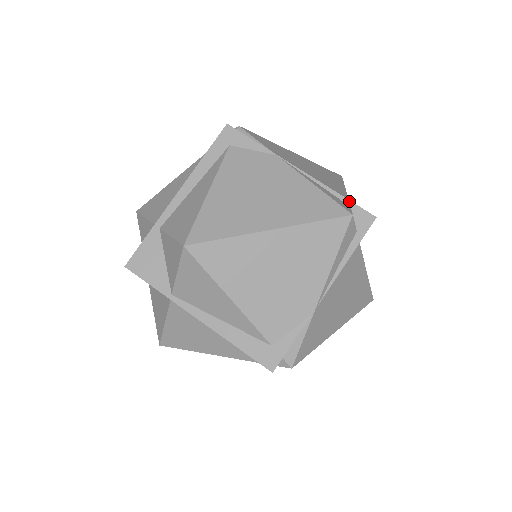
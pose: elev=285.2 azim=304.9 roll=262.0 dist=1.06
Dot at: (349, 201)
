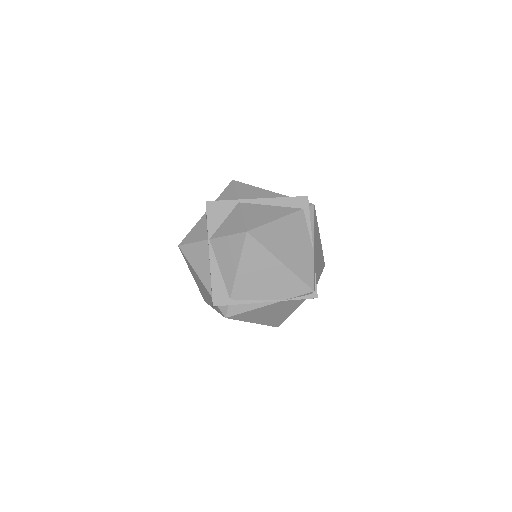
Dot at: occluded
